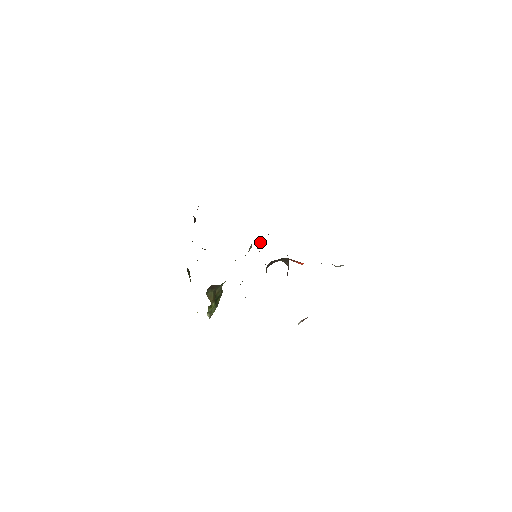
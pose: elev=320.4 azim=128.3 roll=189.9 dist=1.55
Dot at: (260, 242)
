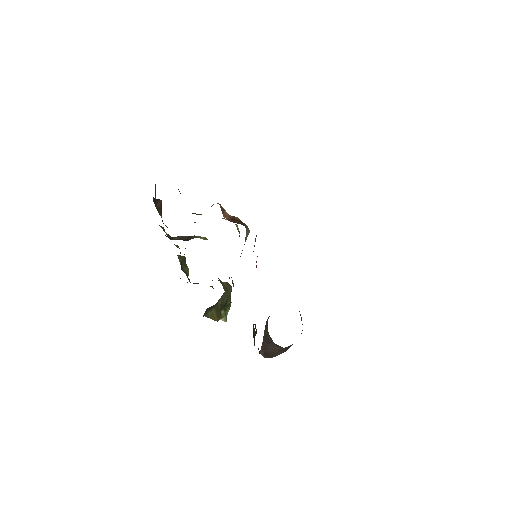
Dot at: (255, 239)
